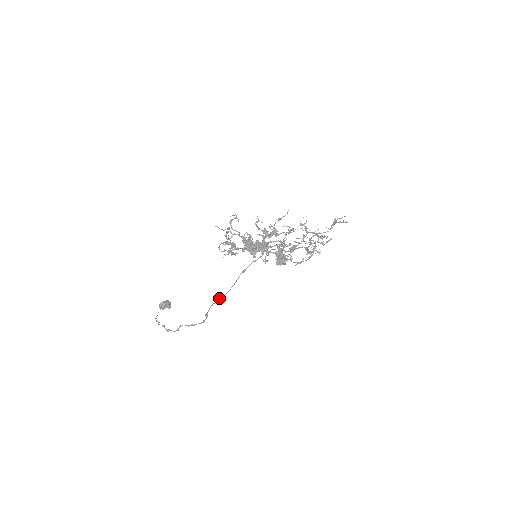
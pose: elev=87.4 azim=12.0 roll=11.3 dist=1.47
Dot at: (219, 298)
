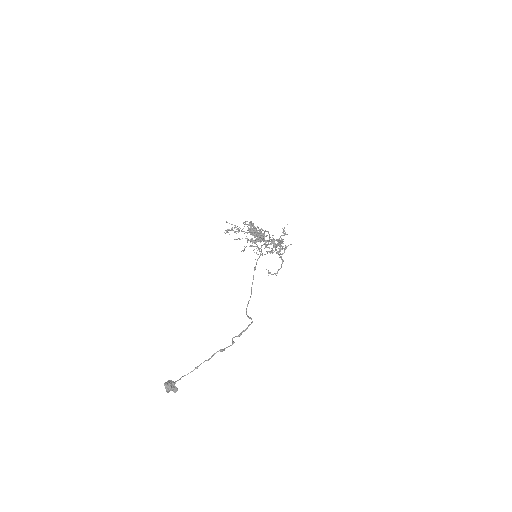
Dot at: occluded
